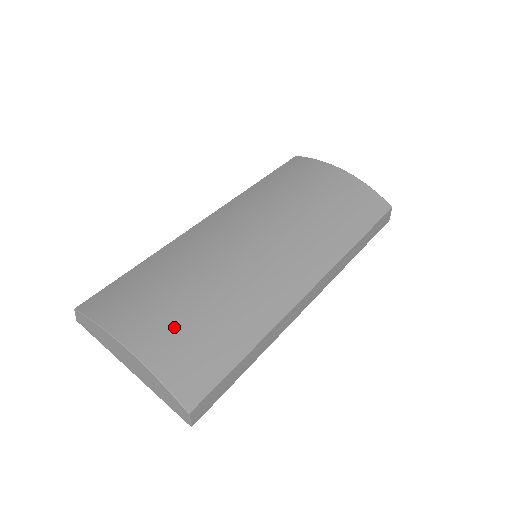
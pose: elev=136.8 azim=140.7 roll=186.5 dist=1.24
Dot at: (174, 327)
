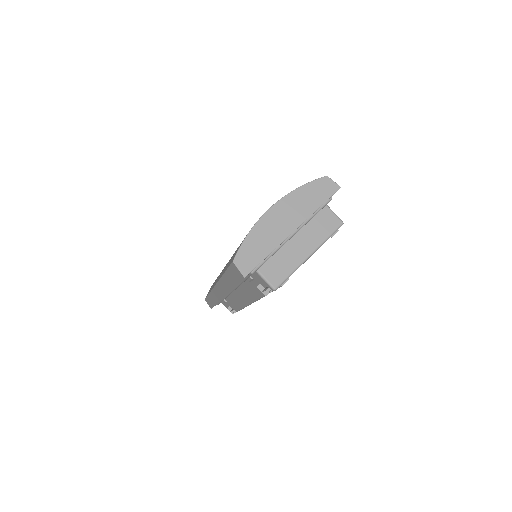
Dot at: occluded
